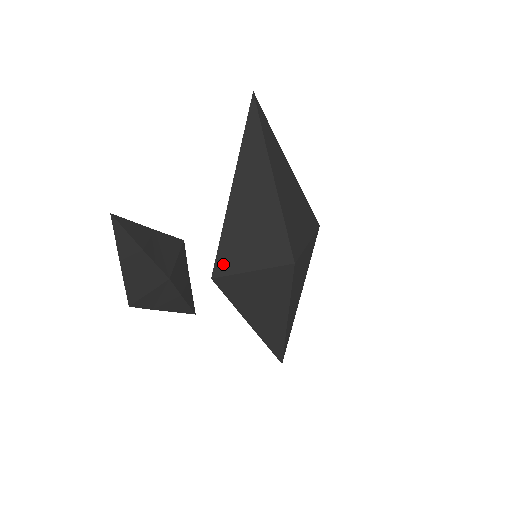
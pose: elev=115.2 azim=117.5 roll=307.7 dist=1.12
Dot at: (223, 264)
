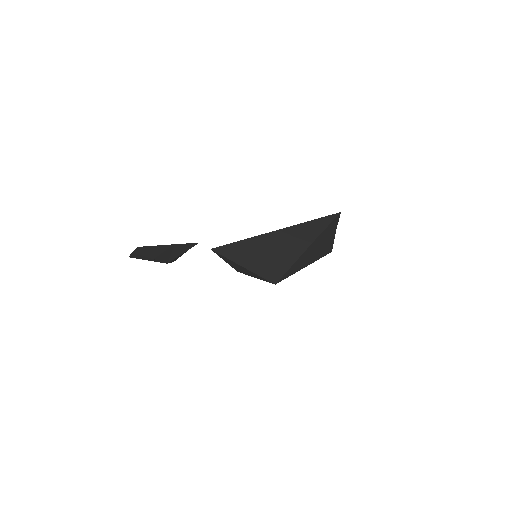
Dot at: (225, 251)
